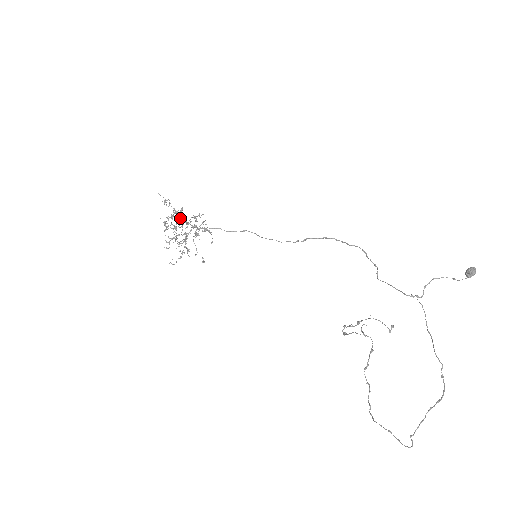
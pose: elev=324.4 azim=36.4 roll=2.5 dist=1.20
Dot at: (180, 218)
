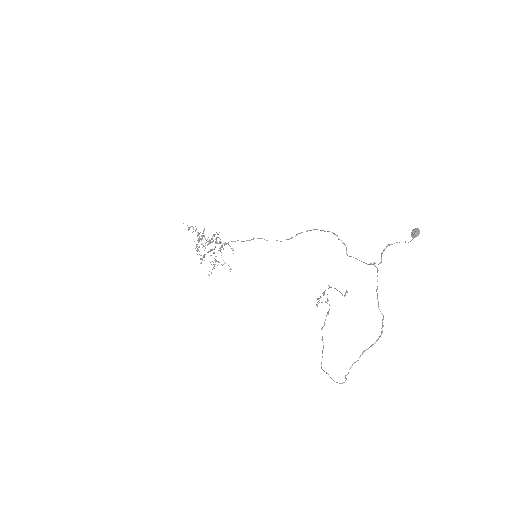
Dot at: occluded
